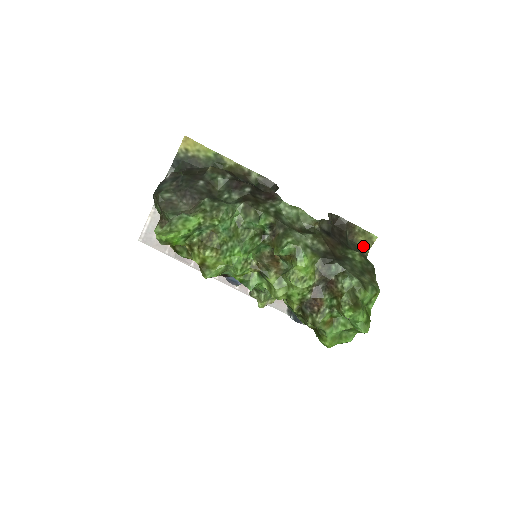
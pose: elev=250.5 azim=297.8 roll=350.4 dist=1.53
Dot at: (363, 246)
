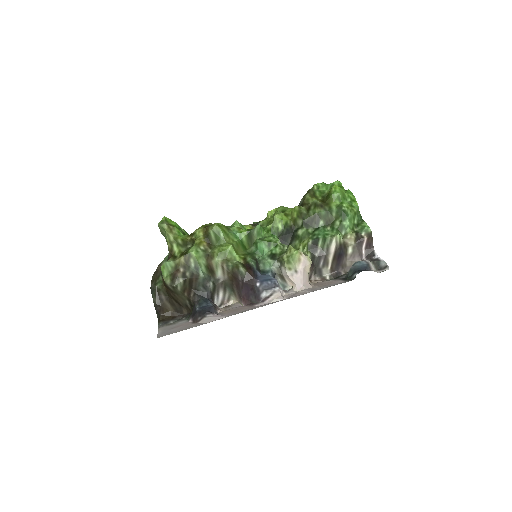
Dot at: occluded
